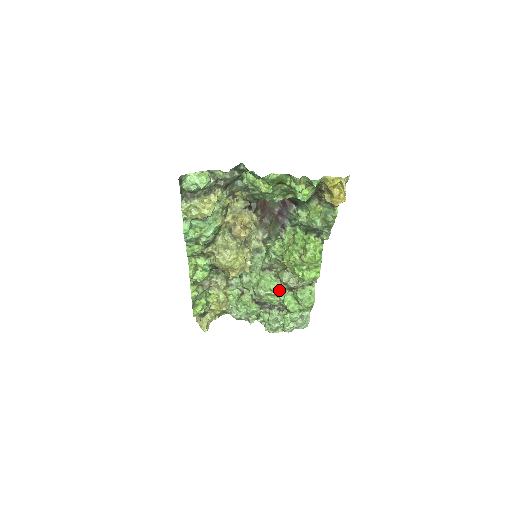
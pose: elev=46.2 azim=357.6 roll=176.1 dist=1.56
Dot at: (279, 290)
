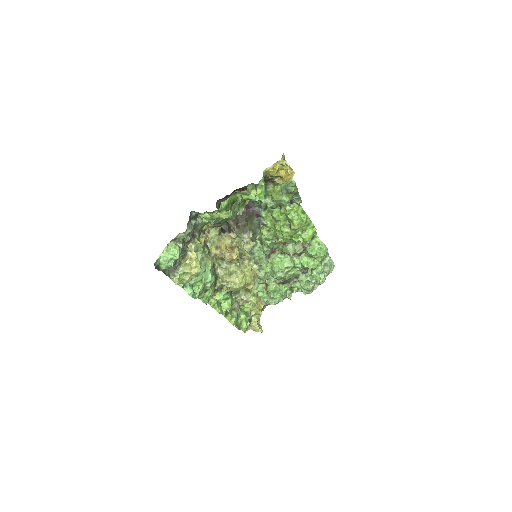
Dot at: (293, 262)
